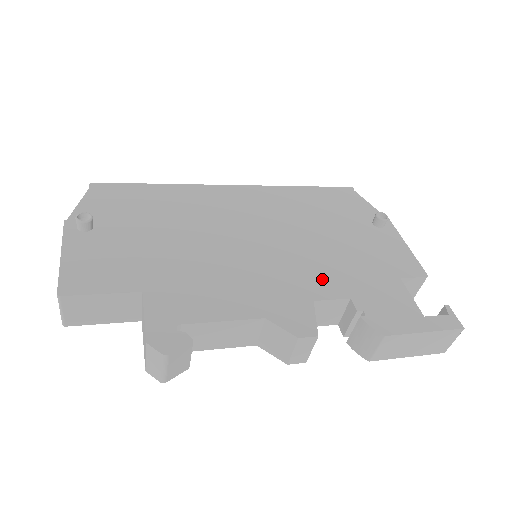
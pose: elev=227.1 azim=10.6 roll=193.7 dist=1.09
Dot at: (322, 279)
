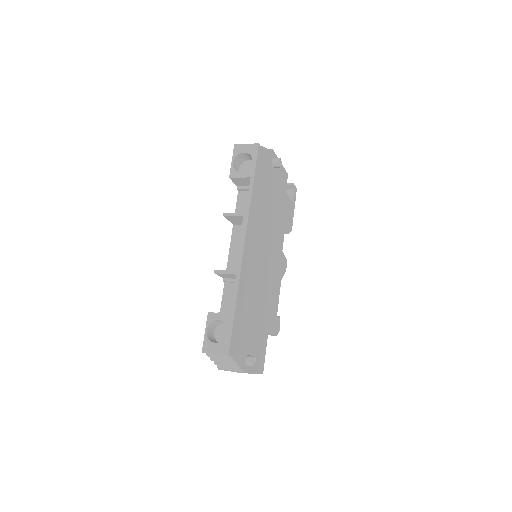
Dot at: (280, 237)
